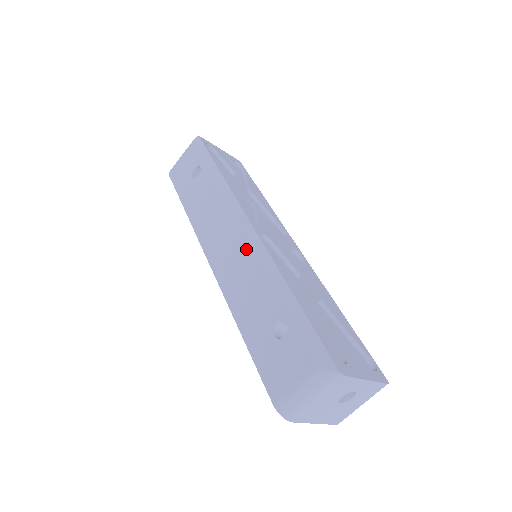
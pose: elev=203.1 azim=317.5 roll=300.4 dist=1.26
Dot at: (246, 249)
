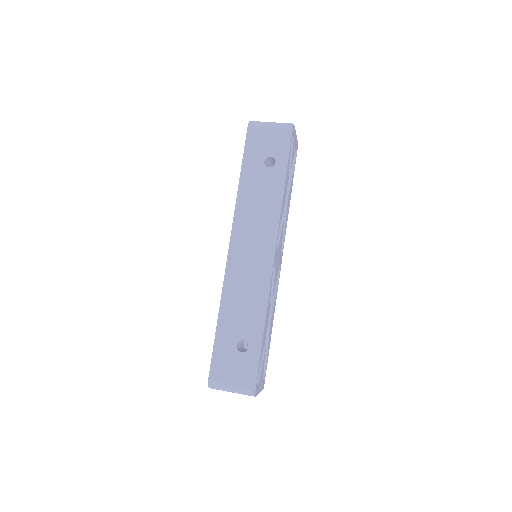
Dot at: (260, 274)
